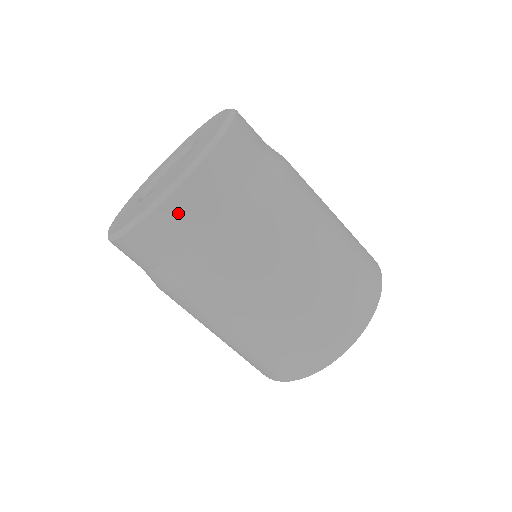
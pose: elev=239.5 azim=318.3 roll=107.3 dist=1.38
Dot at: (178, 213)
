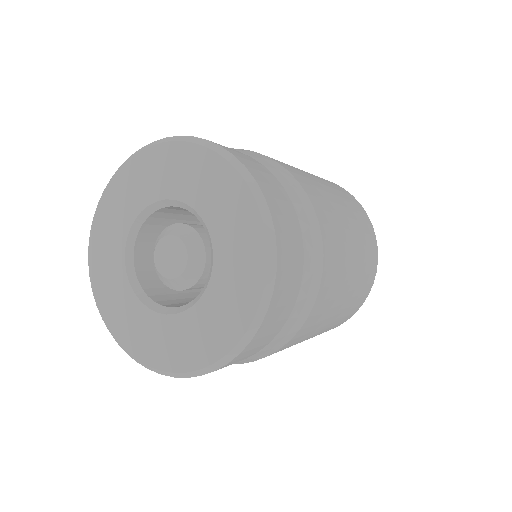
Dot at: (262, 338)
